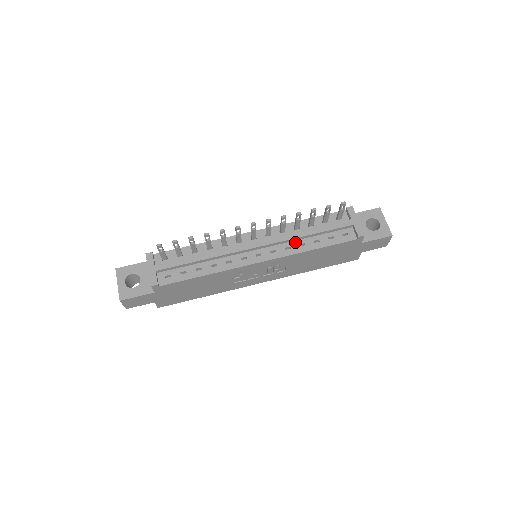
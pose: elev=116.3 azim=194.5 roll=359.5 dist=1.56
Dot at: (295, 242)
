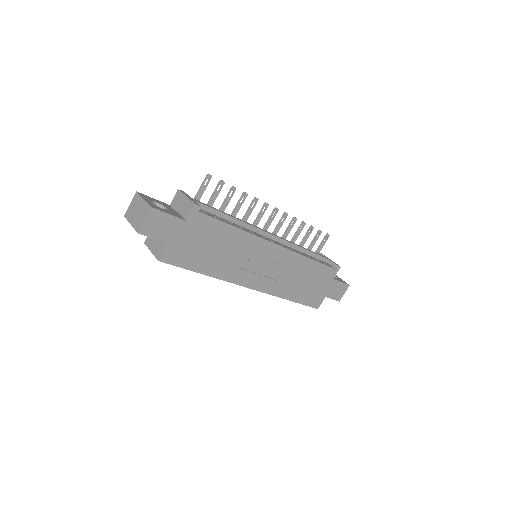
Dot at: (295, 249)
